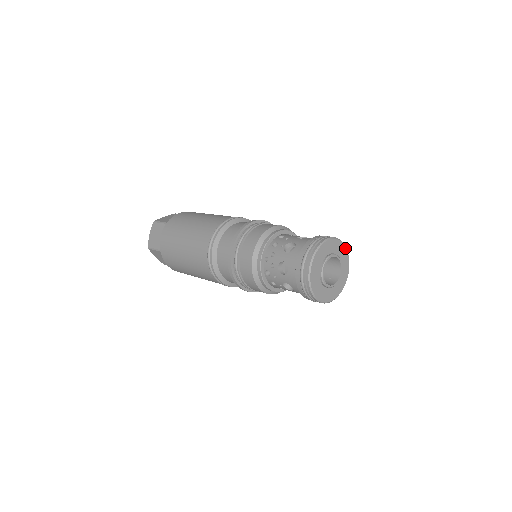
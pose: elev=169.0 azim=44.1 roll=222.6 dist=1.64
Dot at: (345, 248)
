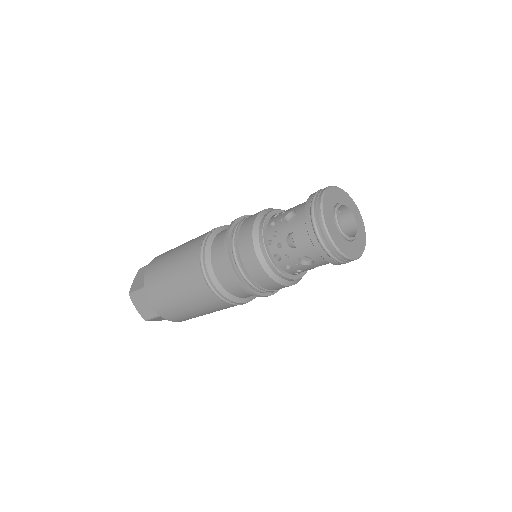
Dot at: (365, 243)
